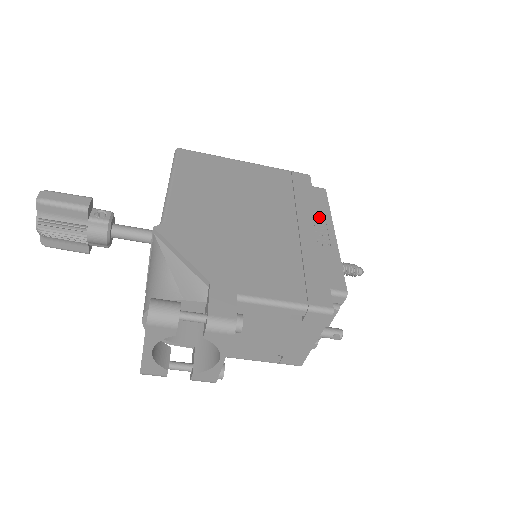
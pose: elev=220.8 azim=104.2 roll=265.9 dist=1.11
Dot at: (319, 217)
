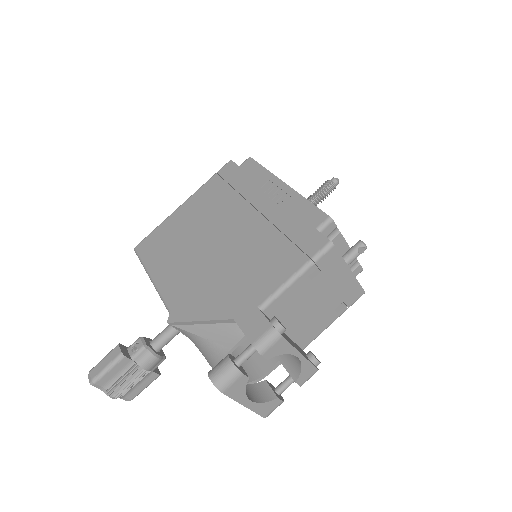
Dot at: (263, 184)
